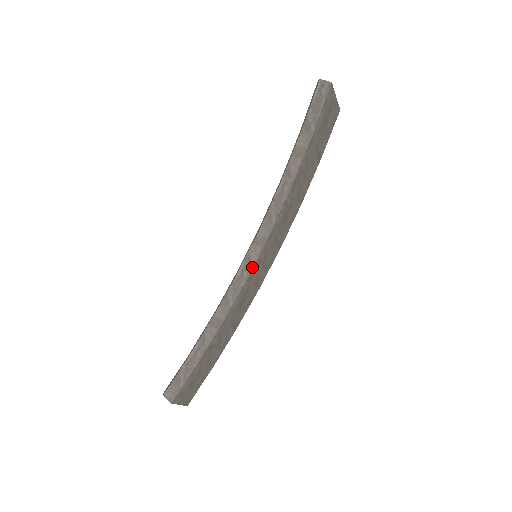
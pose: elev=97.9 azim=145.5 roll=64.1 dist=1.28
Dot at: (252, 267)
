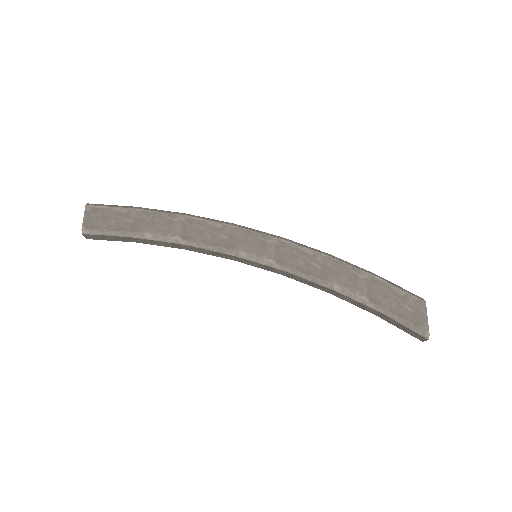
Dot at: occluded
